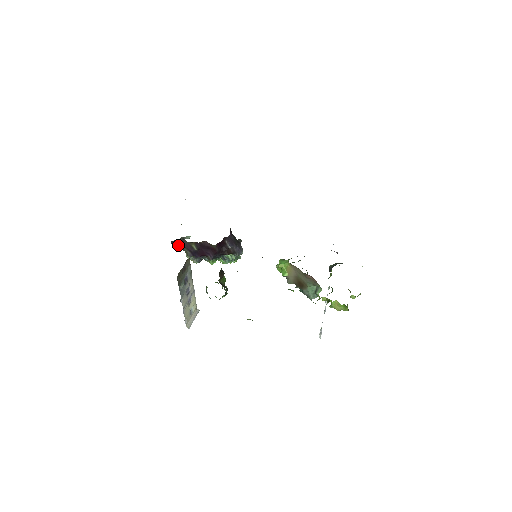
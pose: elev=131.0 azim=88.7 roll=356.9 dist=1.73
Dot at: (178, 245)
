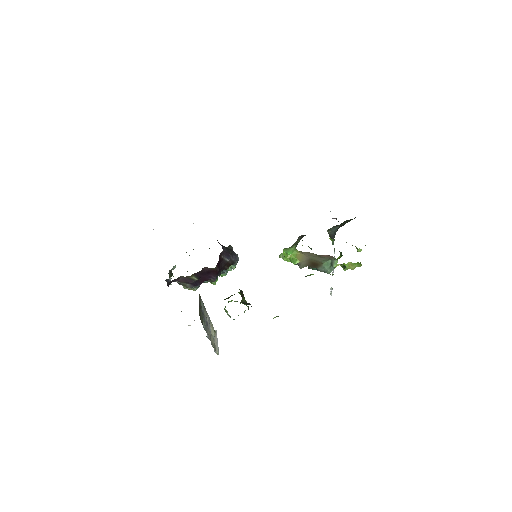
Dot at: (169, 281)
